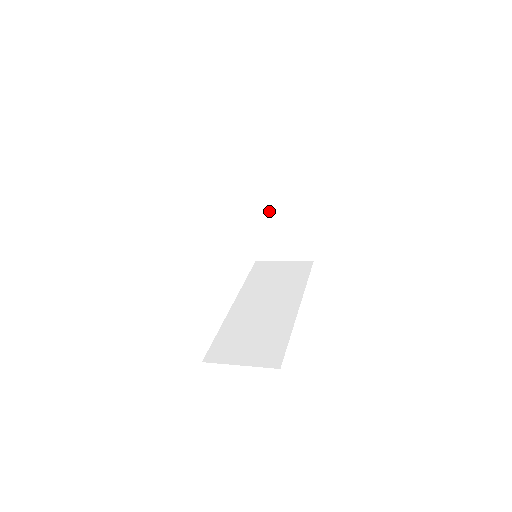
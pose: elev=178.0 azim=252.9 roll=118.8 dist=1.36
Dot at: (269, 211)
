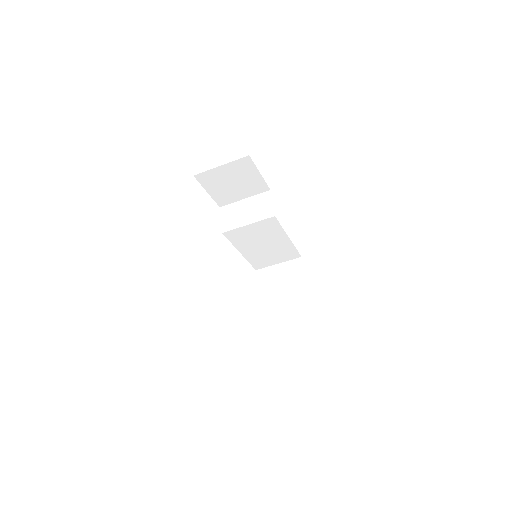
Dot at: (264, 210)
